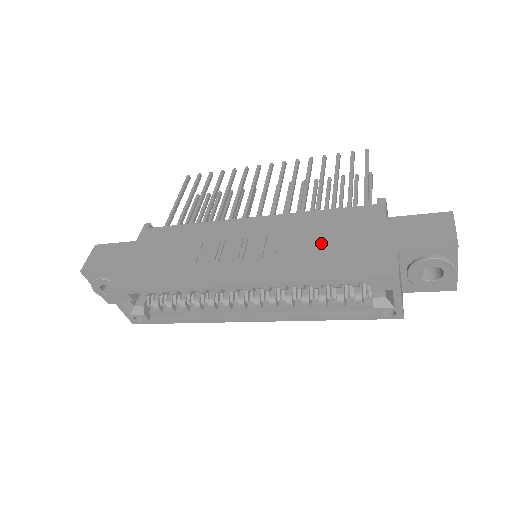
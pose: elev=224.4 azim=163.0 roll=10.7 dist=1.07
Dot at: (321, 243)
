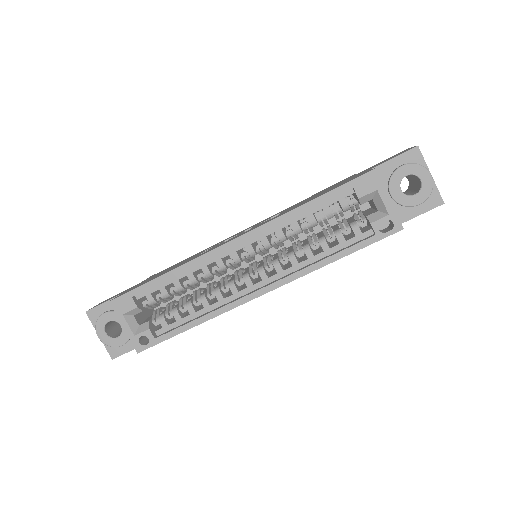
Dot at: occluded
